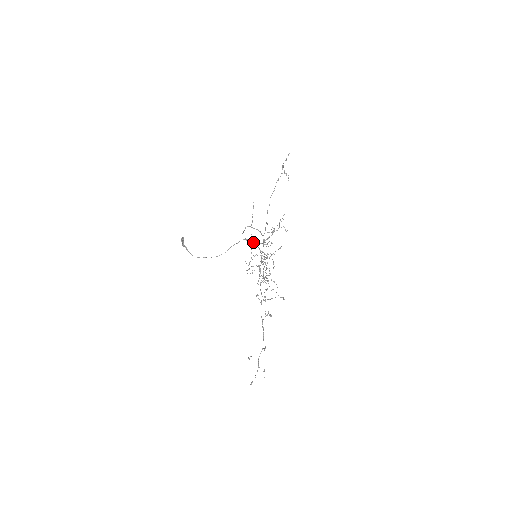
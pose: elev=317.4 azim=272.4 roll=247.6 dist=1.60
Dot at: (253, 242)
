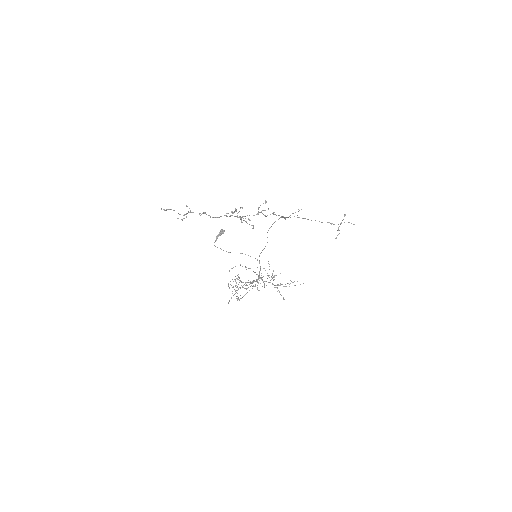
Dot at: occluded
